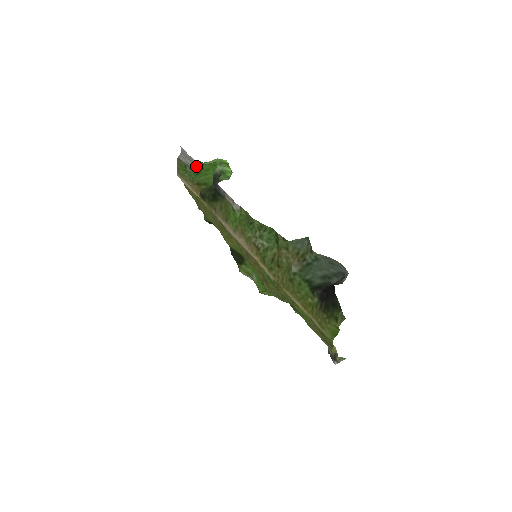
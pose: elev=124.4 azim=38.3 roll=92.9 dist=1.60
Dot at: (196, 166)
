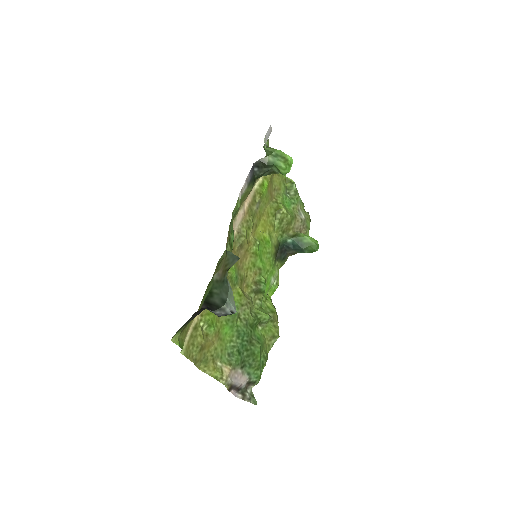
Dot at: occluded
